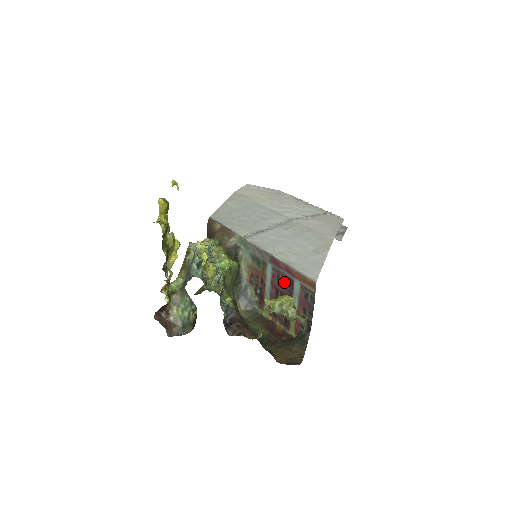
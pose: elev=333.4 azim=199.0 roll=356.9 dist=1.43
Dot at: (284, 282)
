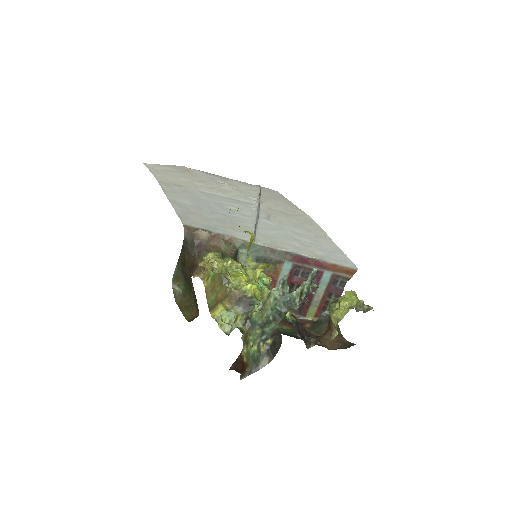
Dot at: (305, 275)
